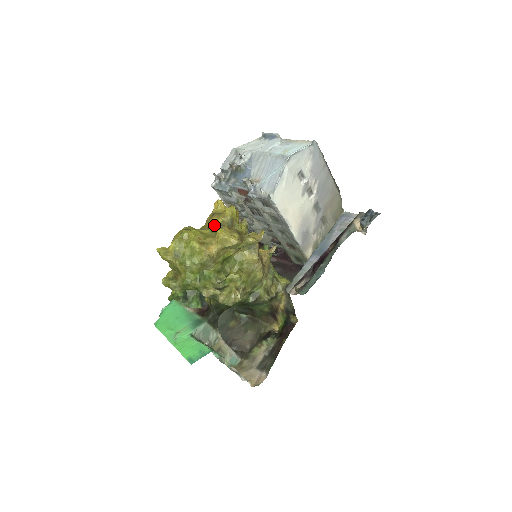
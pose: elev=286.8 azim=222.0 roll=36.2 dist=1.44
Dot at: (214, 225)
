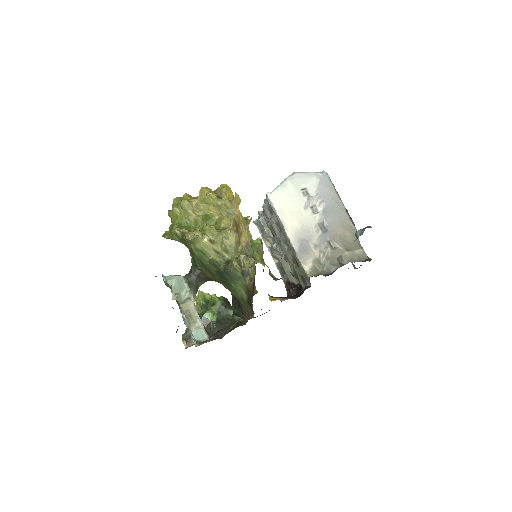
Dot at: occluded
